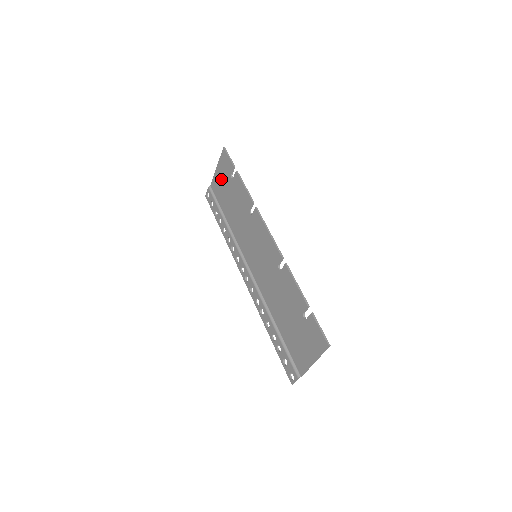
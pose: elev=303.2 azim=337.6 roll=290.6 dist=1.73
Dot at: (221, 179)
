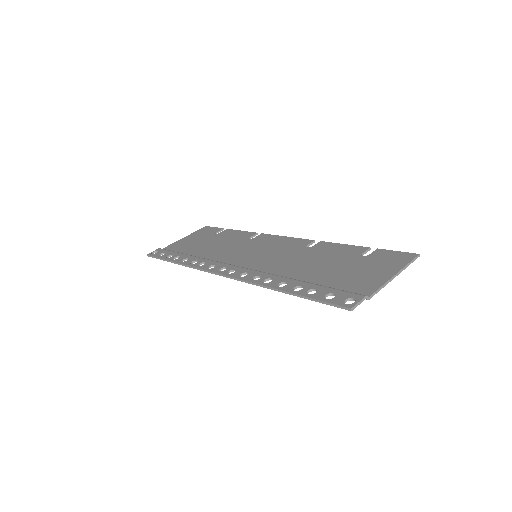
Dot at: (192, 239)
